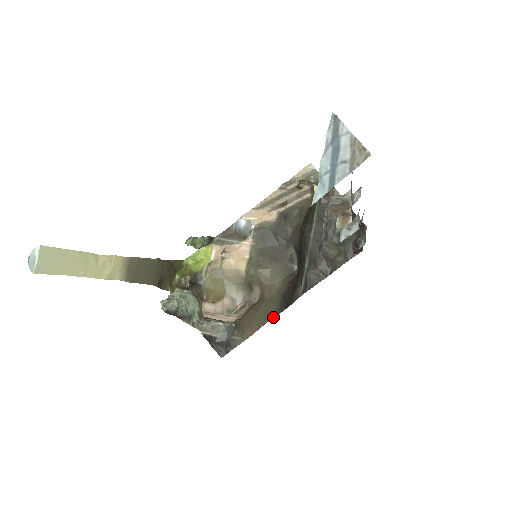
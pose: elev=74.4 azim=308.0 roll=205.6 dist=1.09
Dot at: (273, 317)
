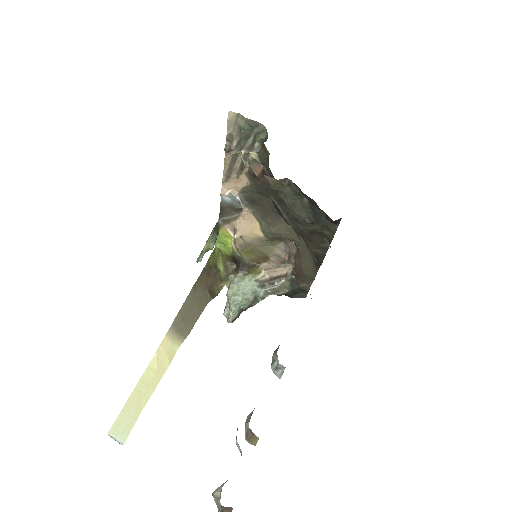
Dot at: (315, 275)
